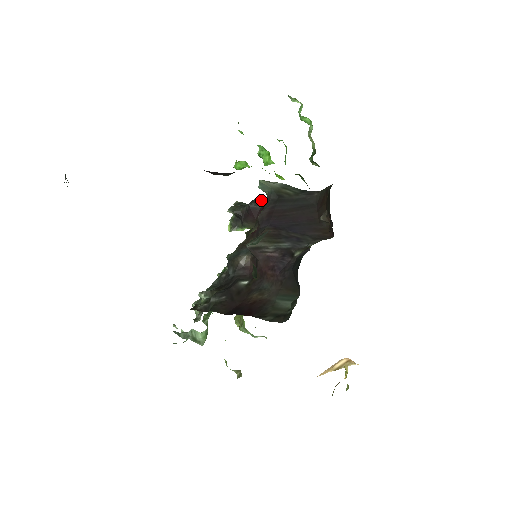
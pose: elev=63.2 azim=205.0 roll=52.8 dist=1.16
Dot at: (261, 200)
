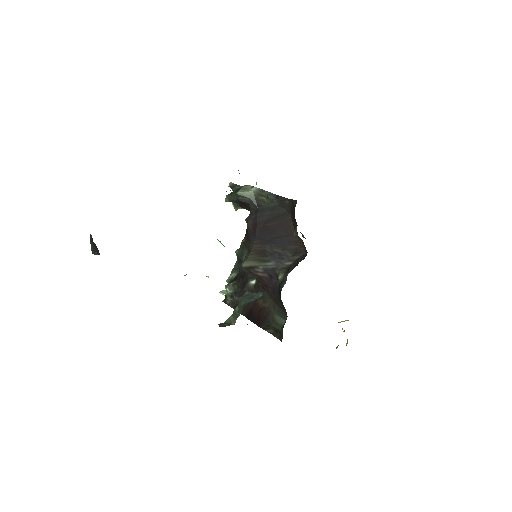
Dot at: occluded
